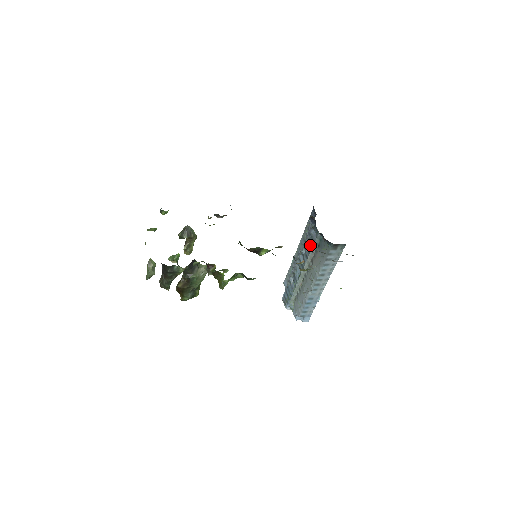
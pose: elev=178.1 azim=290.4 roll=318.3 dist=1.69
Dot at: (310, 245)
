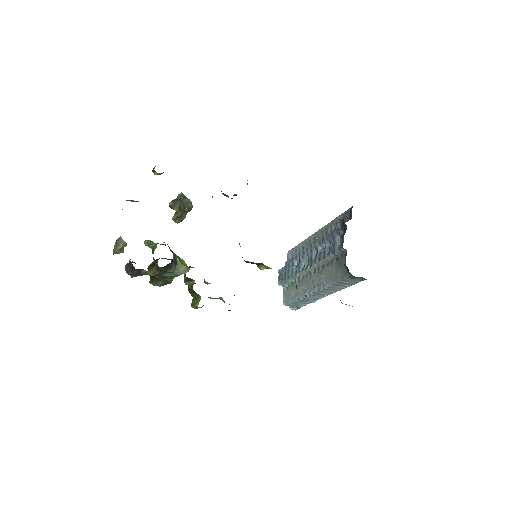
Dot at: (328, 250)
